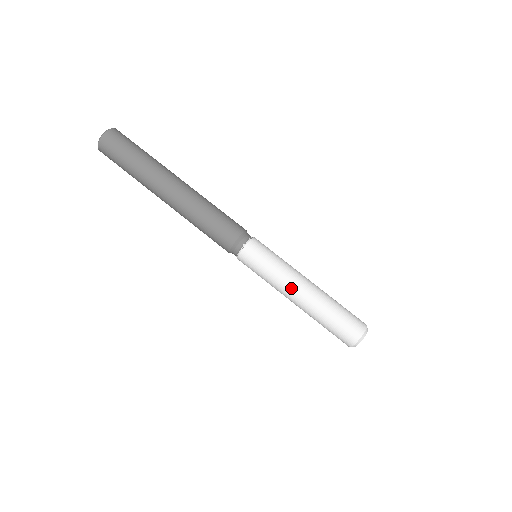
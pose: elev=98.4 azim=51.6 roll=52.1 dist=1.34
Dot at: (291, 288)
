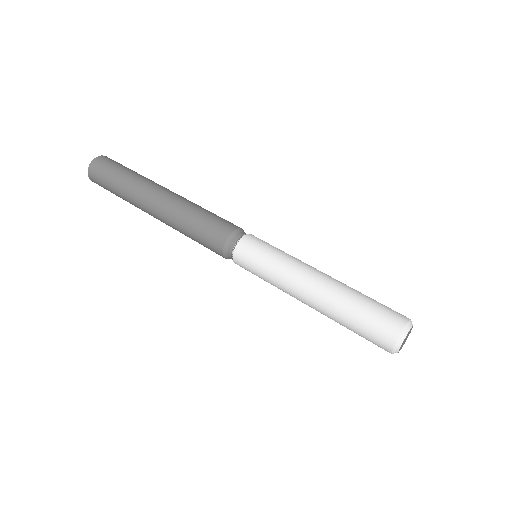
Dot at: (300, 279)
